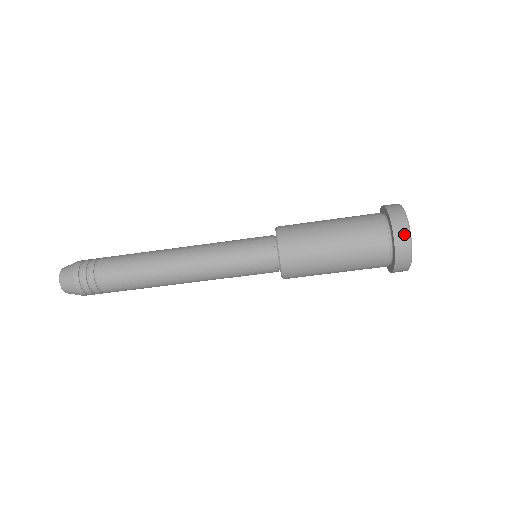
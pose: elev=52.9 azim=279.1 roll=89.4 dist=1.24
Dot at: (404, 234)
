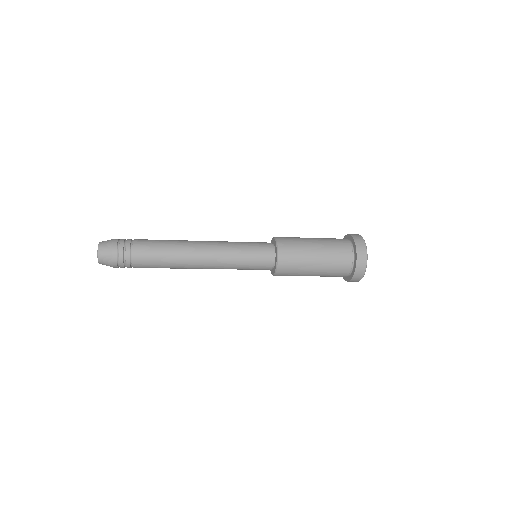
Dot at: (360, 275)
